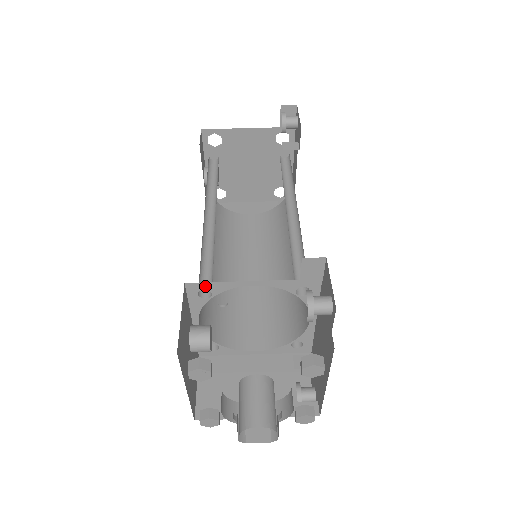
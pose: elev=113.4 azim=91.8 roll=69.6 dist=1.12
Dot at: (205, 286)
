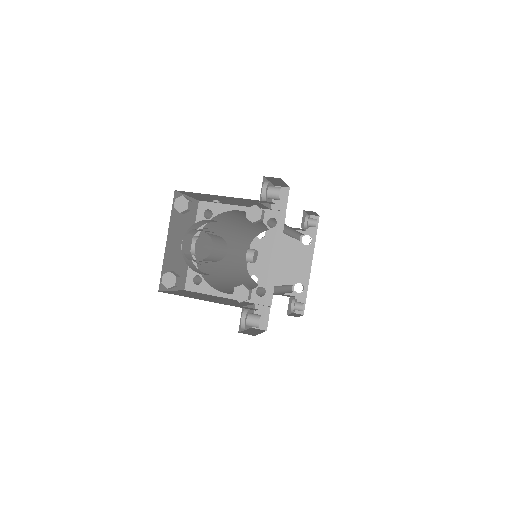
Dot at: (210, 206)
